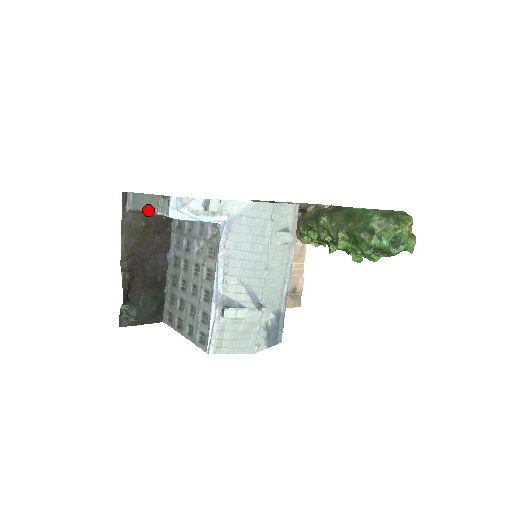
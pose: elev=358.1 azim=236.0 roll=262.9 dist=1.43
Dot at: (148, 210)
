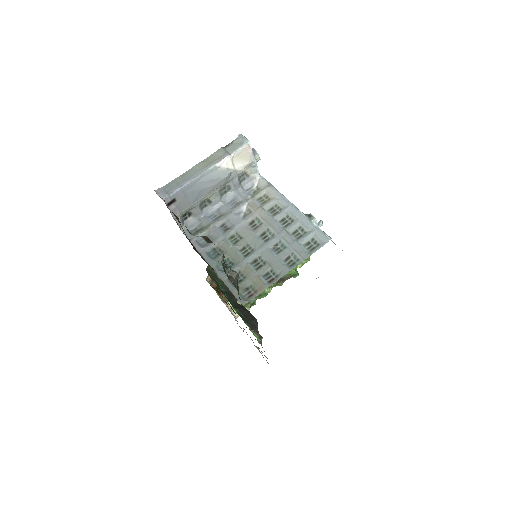
Dot at: (208, 168)
